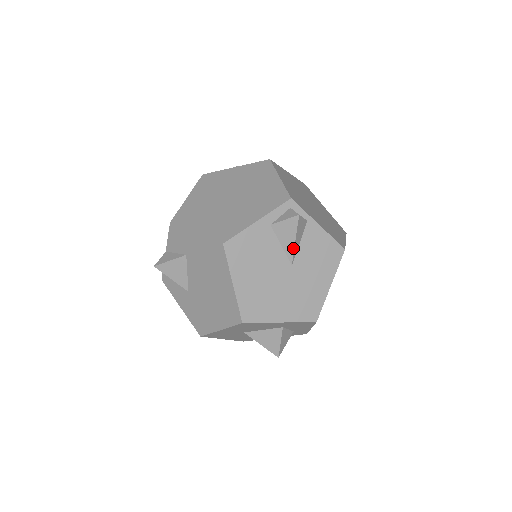
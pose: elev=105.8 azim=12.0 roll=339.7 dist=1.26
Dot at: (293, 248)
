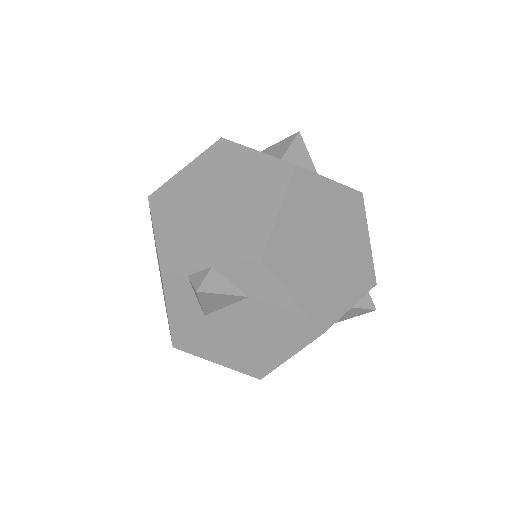
Dot at: (339, 321)
